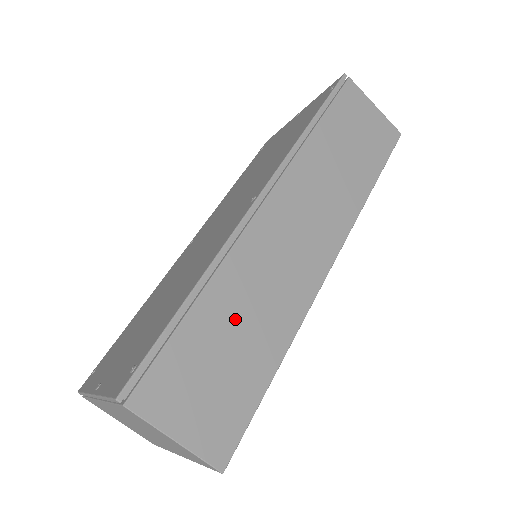
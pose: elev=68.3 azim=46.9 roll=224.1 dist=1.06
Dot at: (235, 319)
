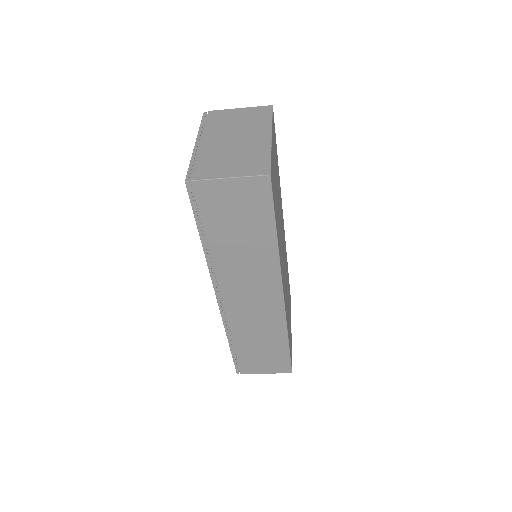
Dot at: (254, 341)
